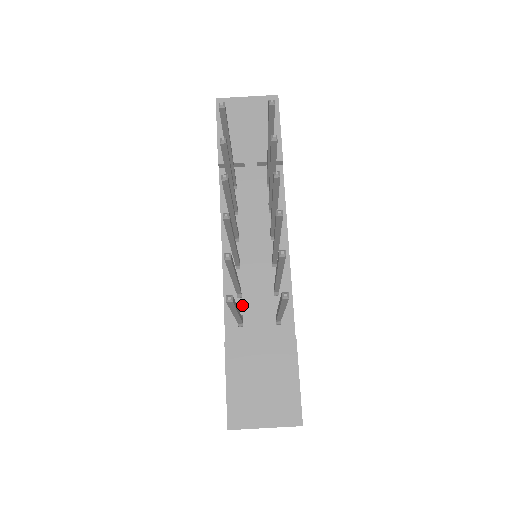
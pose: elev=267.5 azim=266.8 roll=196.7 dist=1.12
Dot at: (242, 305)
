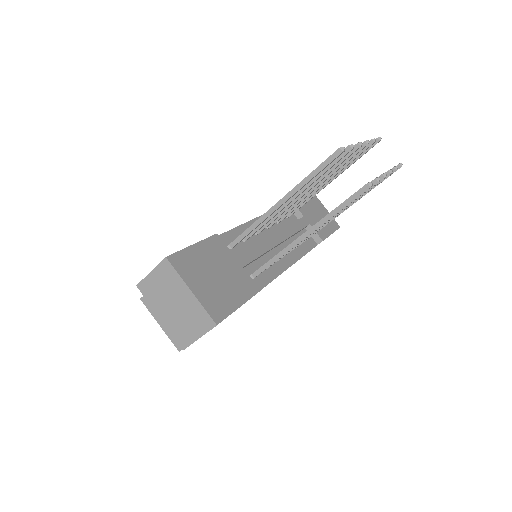
Dot at: (240, 244)
